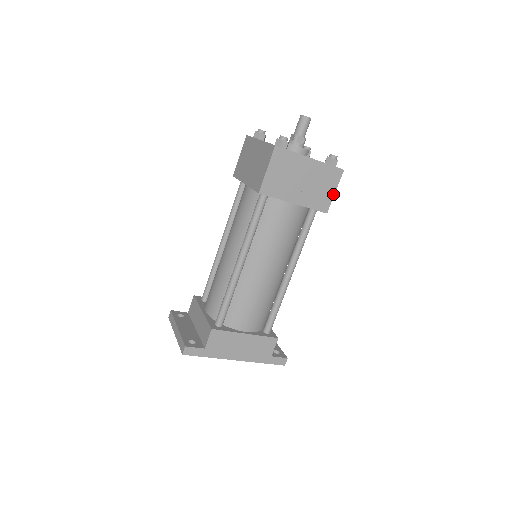
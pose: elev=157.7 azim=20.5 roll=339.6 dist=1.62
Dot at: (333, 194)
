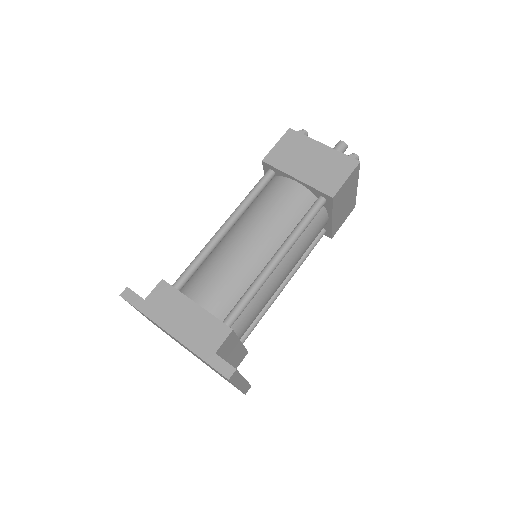
Dot at: (344, 181)
